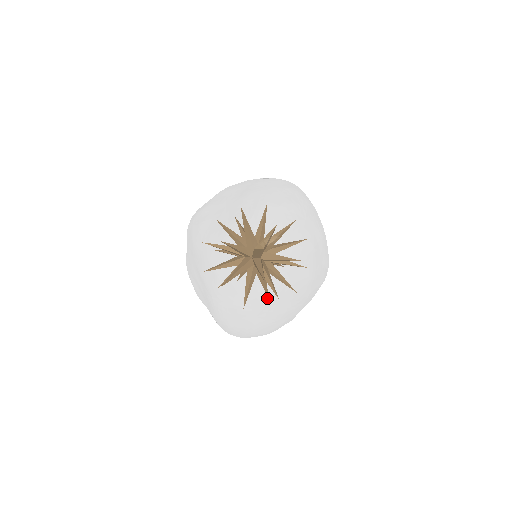
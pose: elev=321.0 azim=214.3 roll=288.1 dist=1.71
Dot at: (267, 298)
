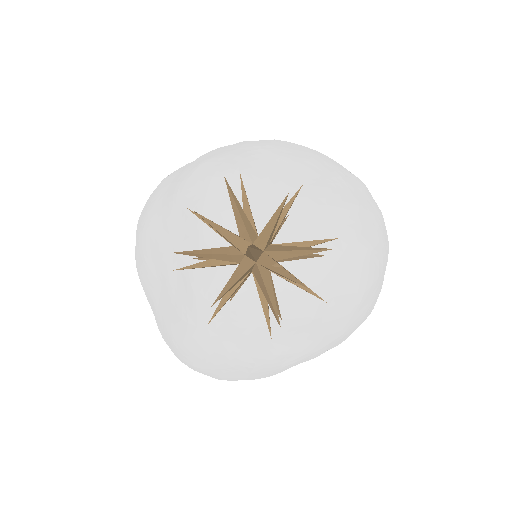
Dot at: (285, 363)
